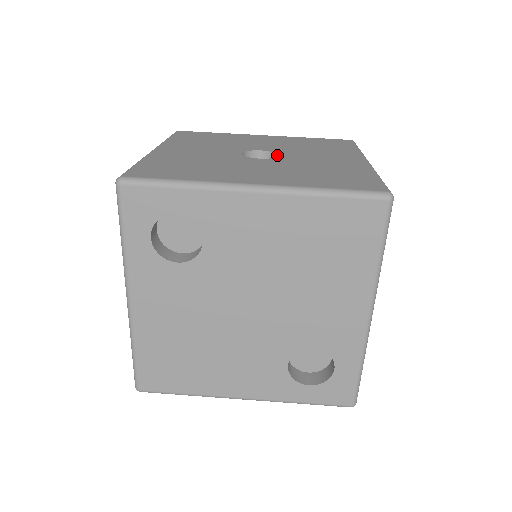
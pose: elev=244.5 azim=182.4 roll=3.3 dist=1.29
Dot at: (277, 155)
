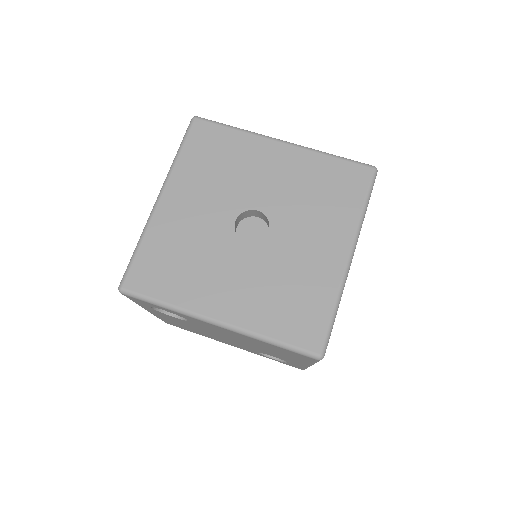
Dot at: (269, 226)
